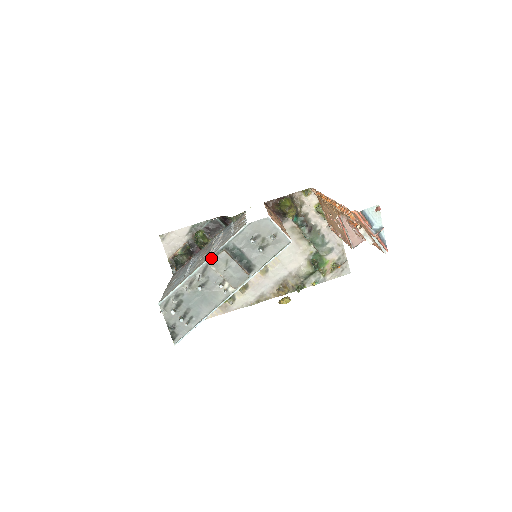
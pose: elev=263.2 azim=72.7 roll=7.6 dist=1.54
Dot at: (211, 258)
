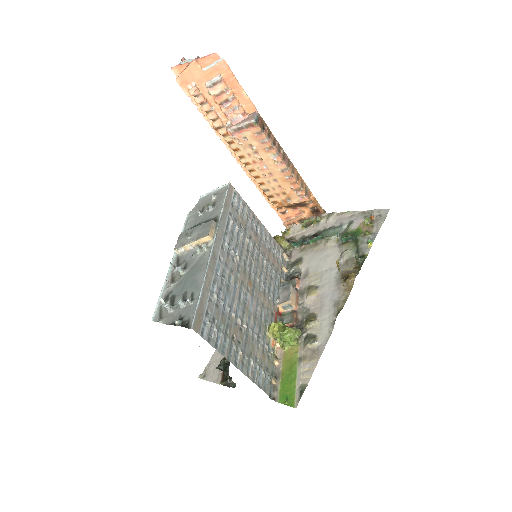
Dot at: (177, 252)
